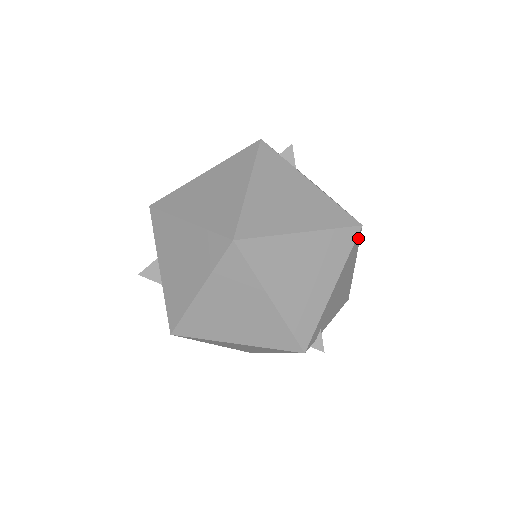
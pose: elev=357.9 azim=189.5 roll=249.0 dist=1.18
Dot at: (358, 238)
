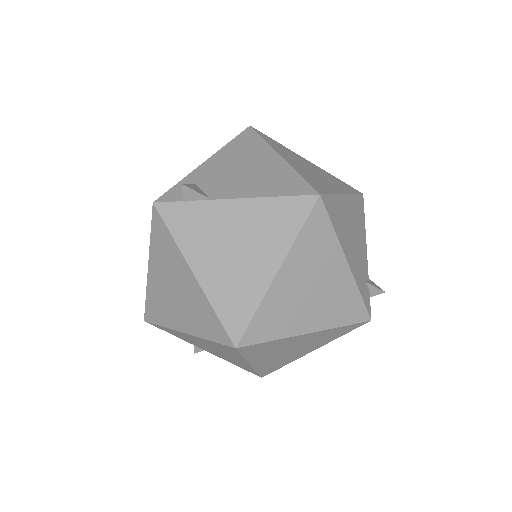
Dot at: (327, 202)
